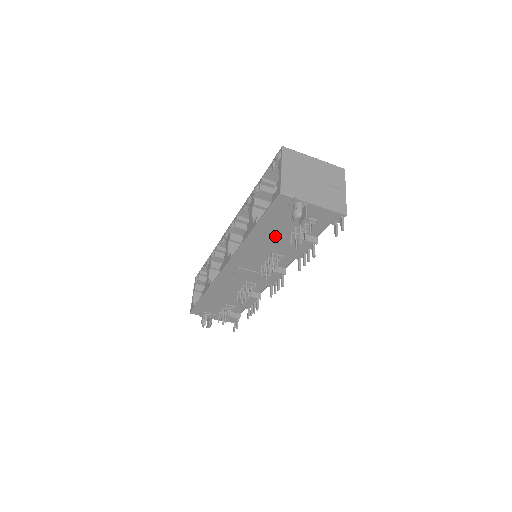
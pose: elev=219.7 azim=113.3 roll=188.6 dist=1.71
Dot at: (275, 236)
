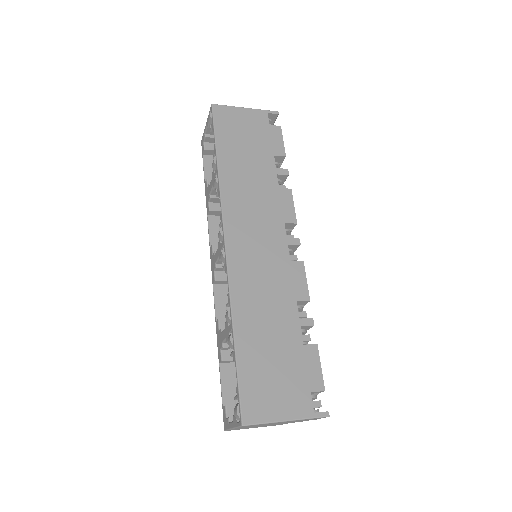
Dot at: occluded
